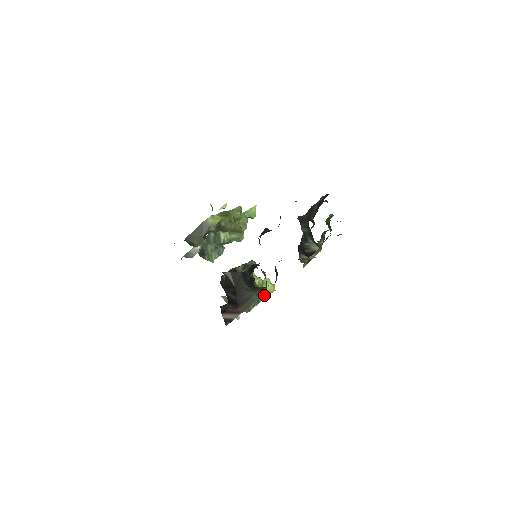
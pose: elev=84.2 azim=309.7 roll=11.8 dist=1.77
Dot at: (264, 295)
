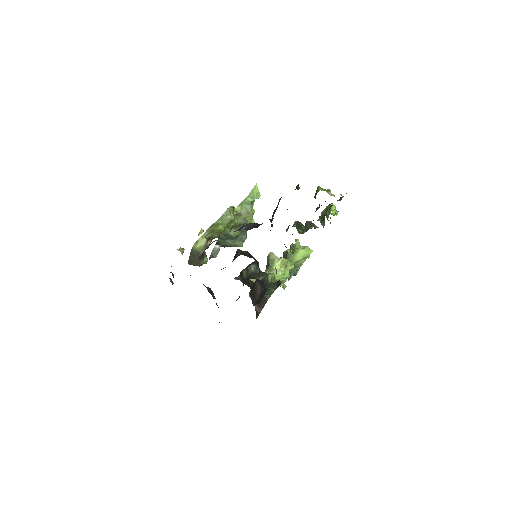
Dot at: (301, 261)
